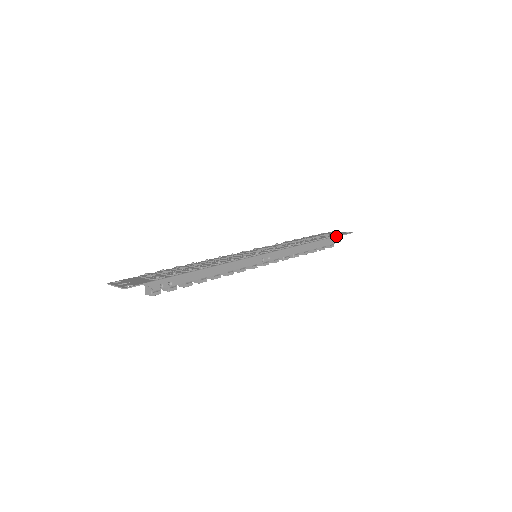
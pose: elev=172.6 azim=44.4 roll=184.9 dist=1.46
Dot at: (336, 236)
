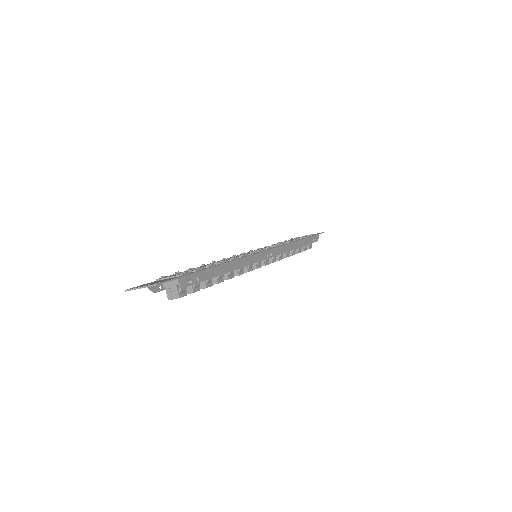
Dot at: (314, 235)
